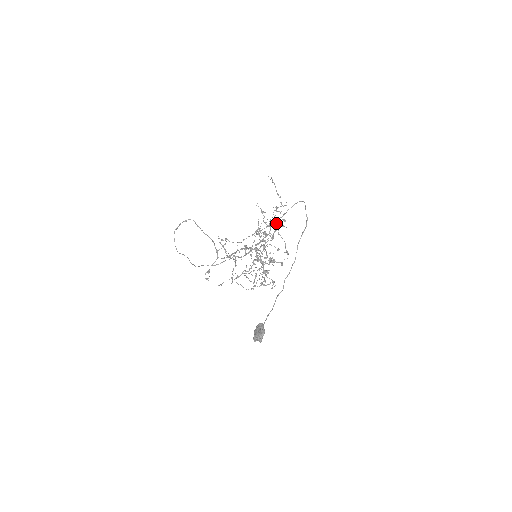
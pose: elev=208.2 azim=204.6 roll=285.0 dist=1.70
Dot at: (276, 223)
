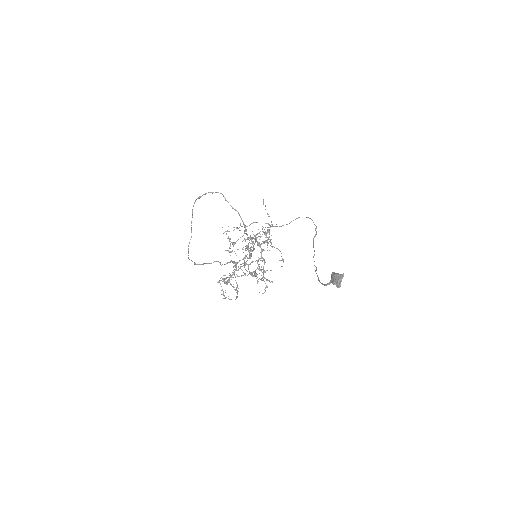
Dot at: occluded
